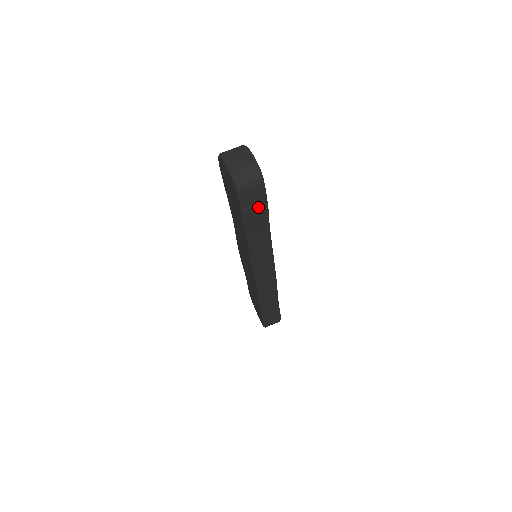
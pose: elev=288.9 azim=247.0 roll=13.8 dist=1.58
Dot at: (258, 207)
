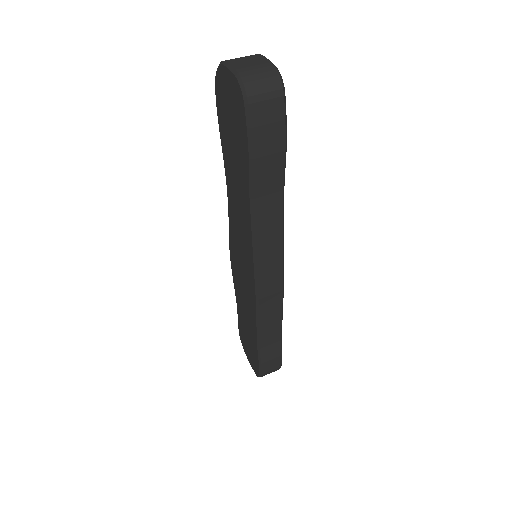
Dot at: (273, 140)
